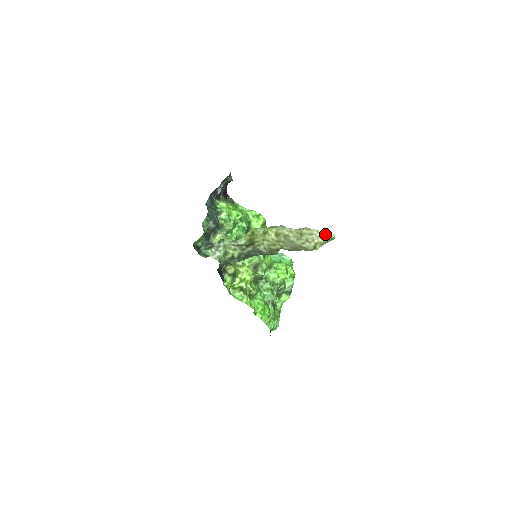
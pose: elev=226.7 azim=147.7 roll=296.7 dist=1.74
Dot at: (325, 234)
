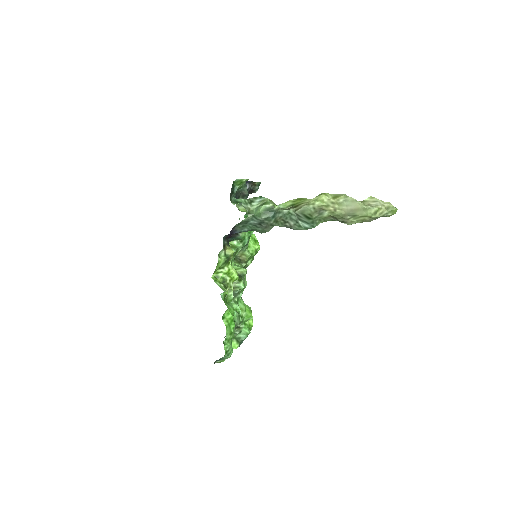
Dot at: (390, 204)
